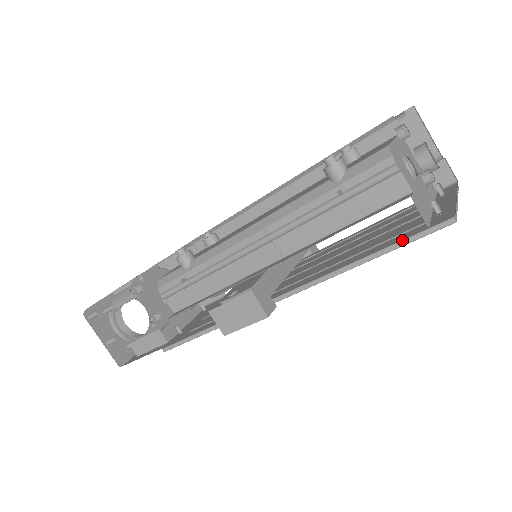
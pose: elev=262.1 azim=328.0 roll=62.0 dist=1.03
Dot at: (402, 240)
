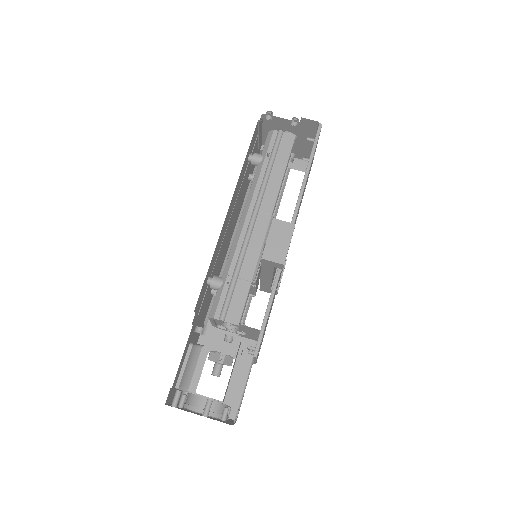
Dot at: (312, 147)
